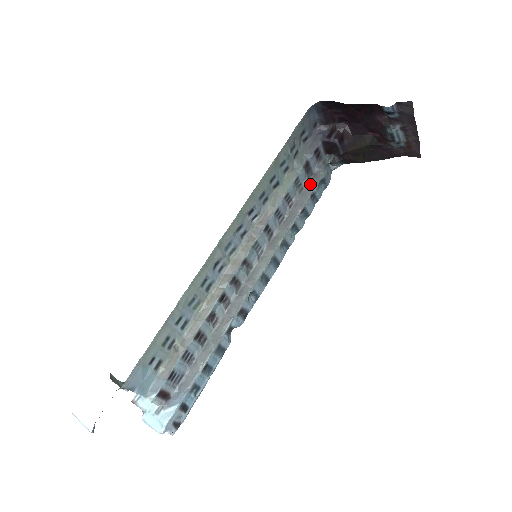
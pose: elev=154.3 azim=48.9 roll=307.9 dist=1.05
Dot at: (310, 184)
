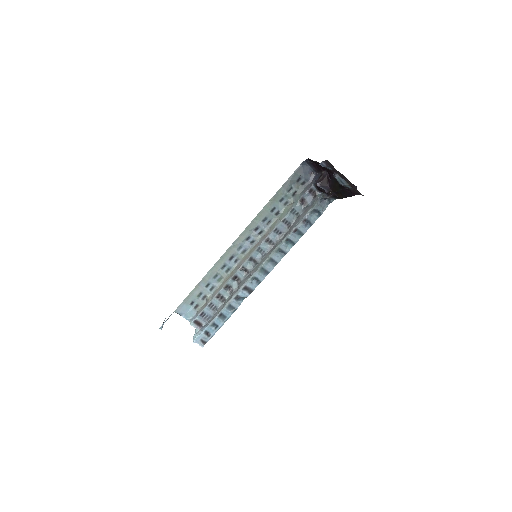
Dot at: (304, 213)
